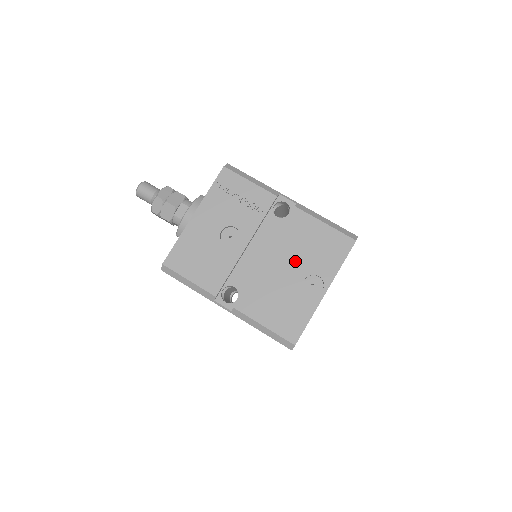
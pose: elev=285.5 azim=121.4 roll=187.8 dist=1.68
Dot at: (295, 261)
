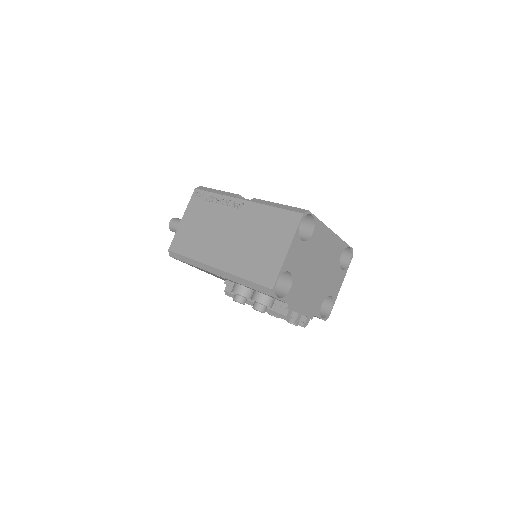
Dot at: occluded
